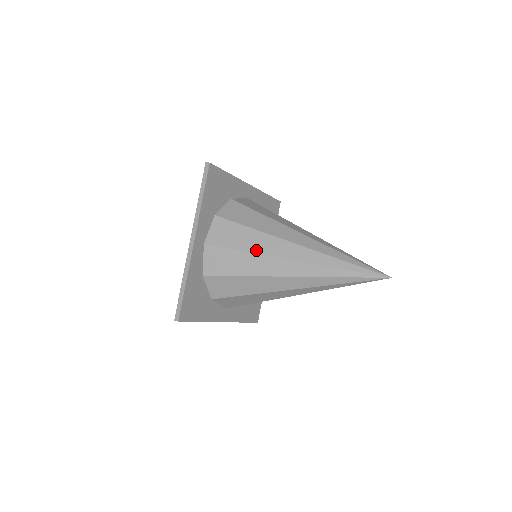
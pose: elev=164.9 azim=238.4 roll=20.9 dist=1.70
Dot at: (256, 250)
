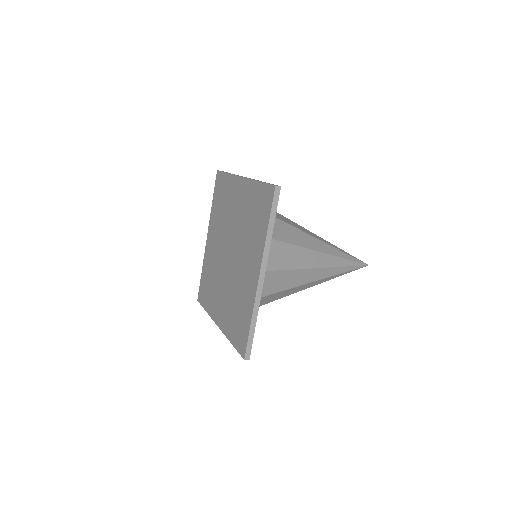
Dot at: occluded
